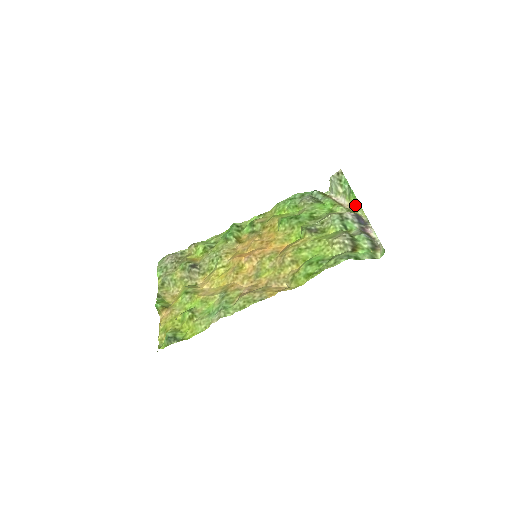
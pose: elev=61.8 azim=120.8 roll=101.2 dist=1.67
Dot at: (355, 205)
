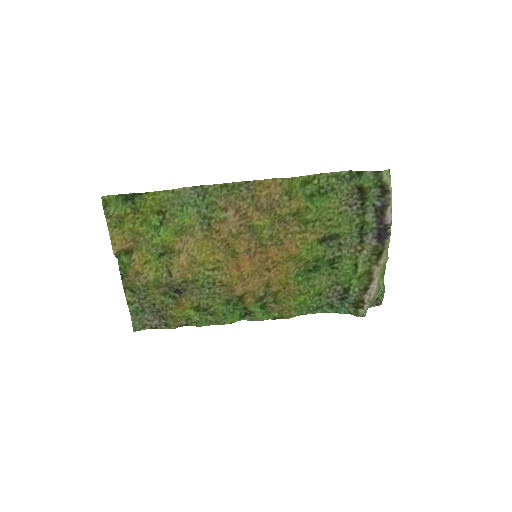
Dot at: (384, 264)
